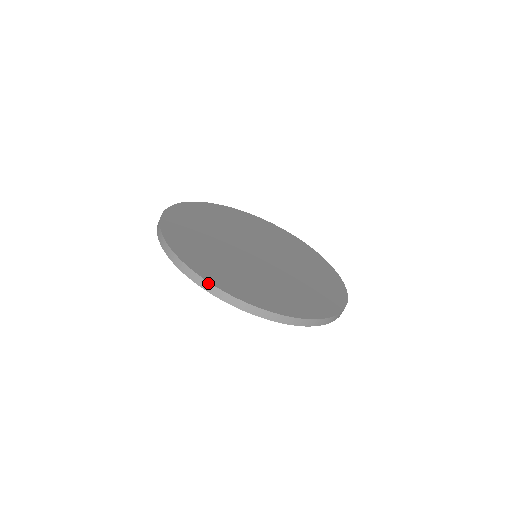
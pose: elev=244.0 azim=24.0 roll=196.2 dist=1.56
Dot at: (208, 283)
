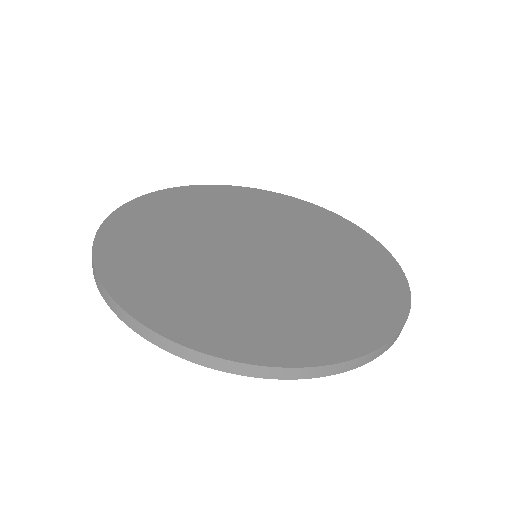
Dot at: (133, 319)
